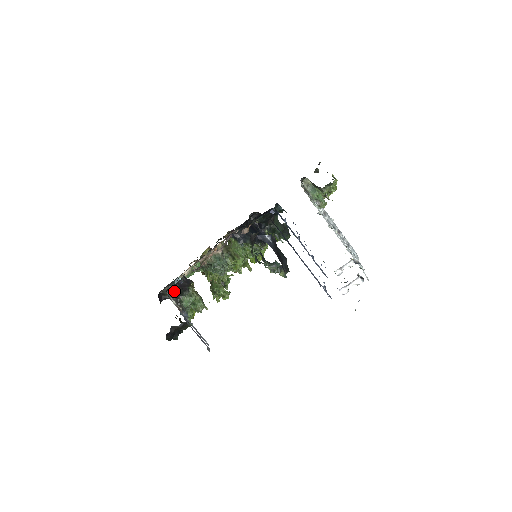
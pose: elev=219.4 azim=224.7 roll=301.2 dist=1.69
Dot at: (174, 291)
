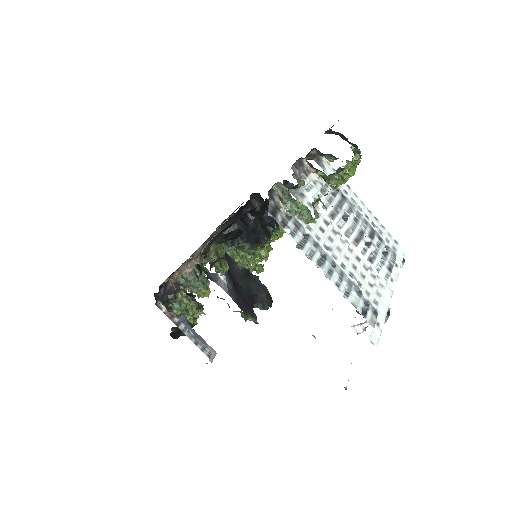
Dot at: occluded
